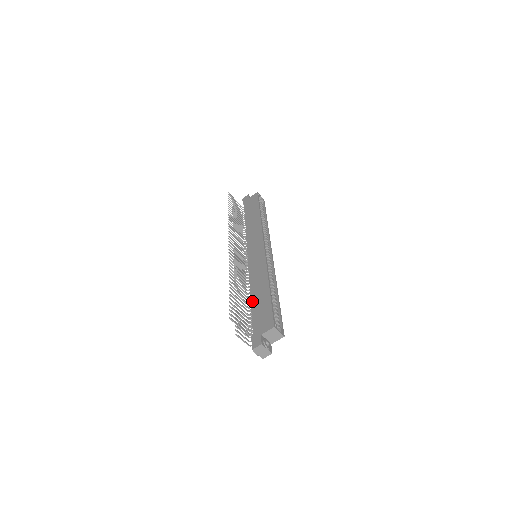
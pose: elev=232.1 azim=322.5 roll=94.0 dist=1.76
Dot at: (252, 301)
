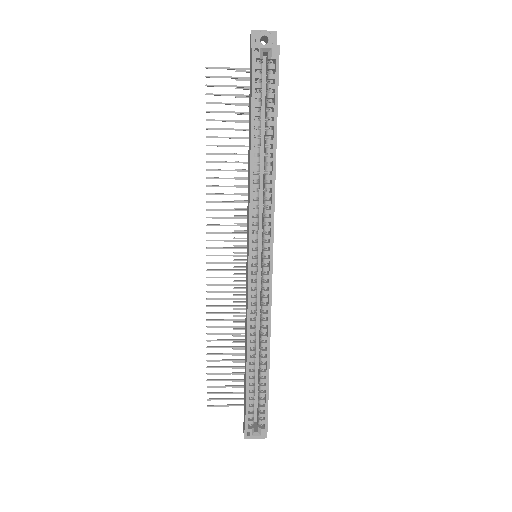
Dot at: occluded
